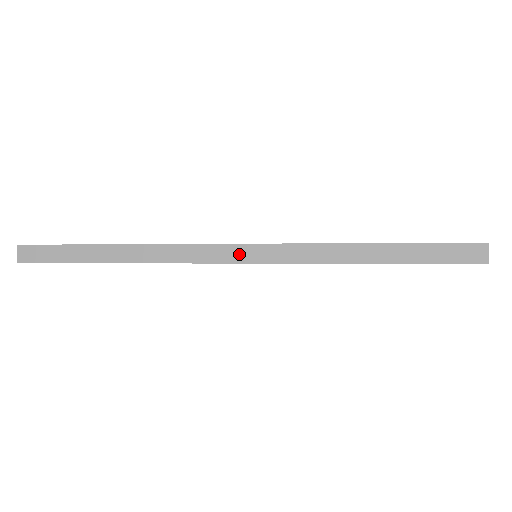
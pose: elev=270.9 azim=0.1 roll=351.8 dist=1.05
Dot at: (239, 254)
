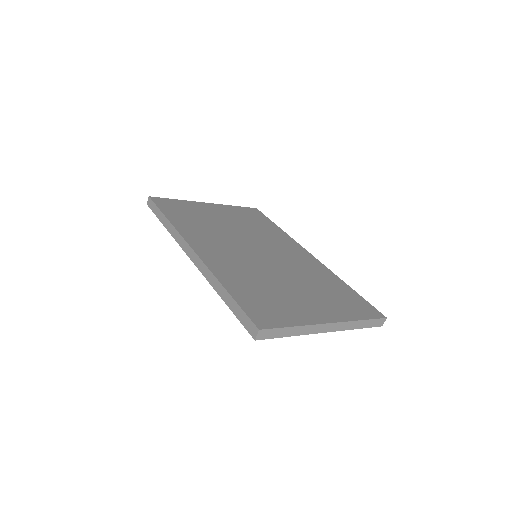
Dot at: (192, 255)
